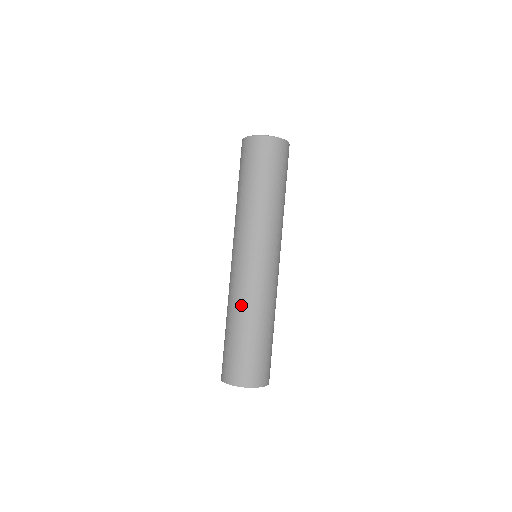
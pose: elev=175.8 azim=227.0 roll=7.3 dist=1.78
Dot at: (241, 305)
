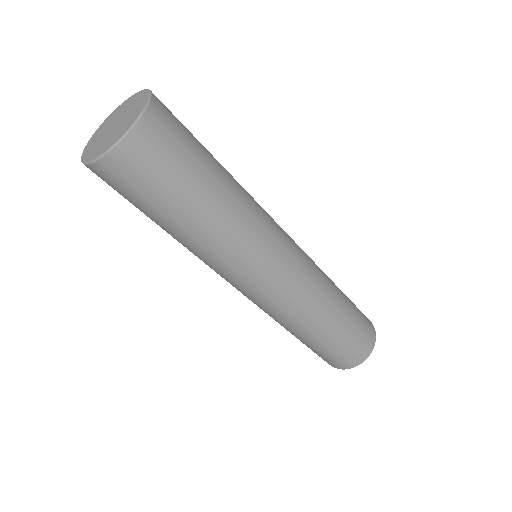
Dot at: occluded
